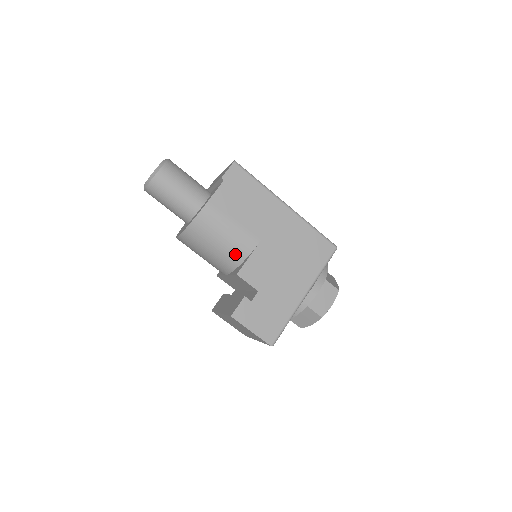
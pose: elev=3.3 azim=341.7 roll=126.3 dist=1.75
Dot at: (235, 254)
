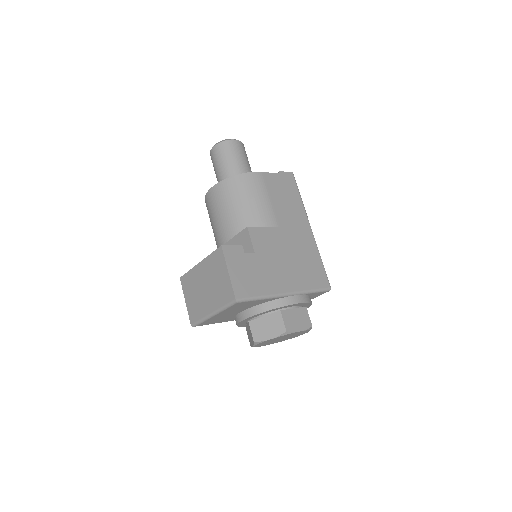
Dot at: (253, 220)
